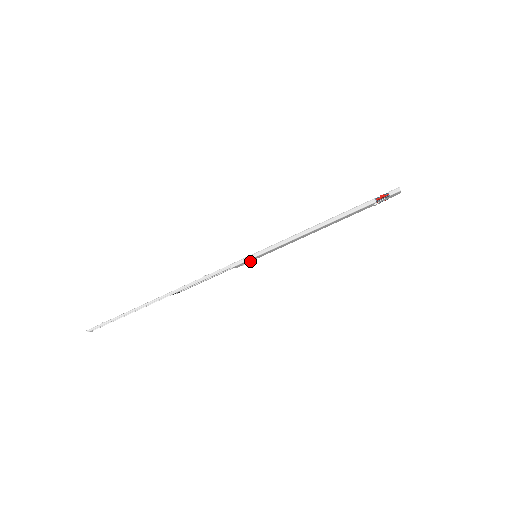
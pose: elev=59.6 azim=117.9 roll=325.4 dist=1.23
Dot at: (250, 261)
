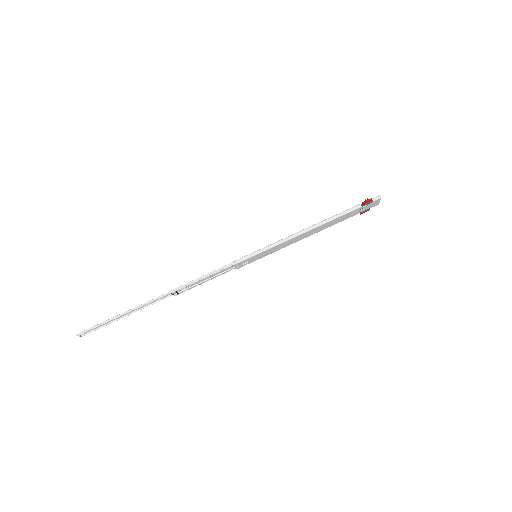
Dot at: (249, 262)
